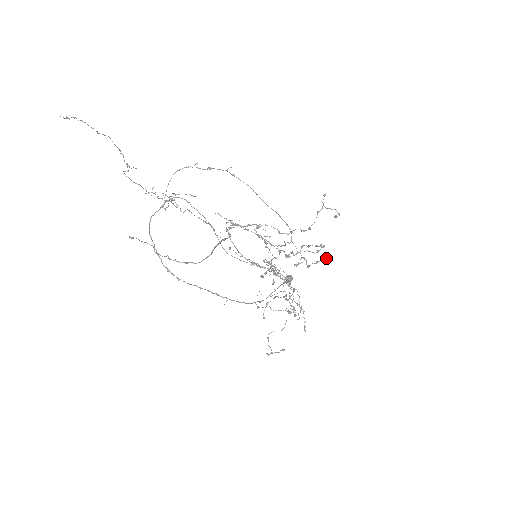
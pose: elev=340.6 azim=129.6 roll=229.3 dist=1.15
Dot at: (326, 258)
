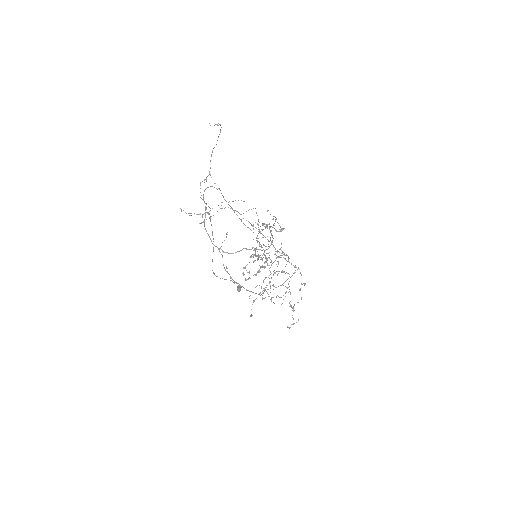
Dot at: (264, 263)
